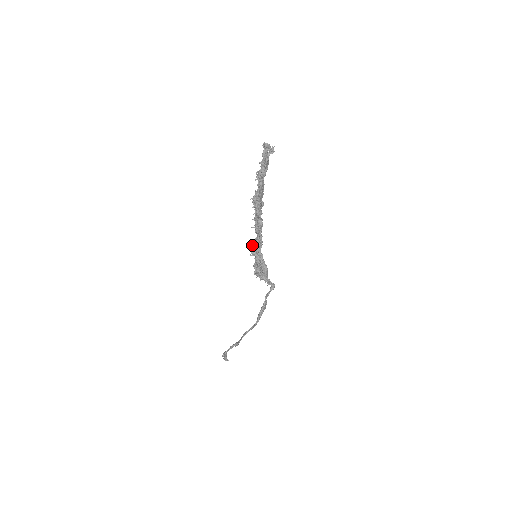
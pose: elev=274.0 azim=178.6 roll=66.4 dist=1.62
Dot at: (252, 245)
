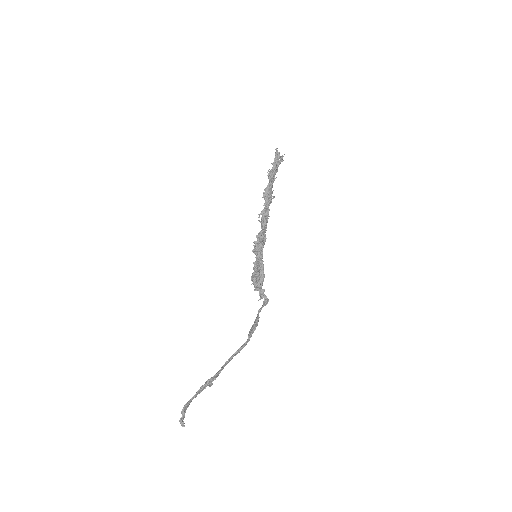
Dot at: (257, 238)
